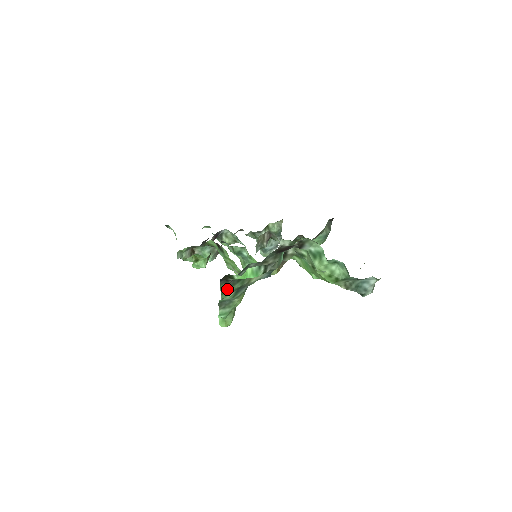
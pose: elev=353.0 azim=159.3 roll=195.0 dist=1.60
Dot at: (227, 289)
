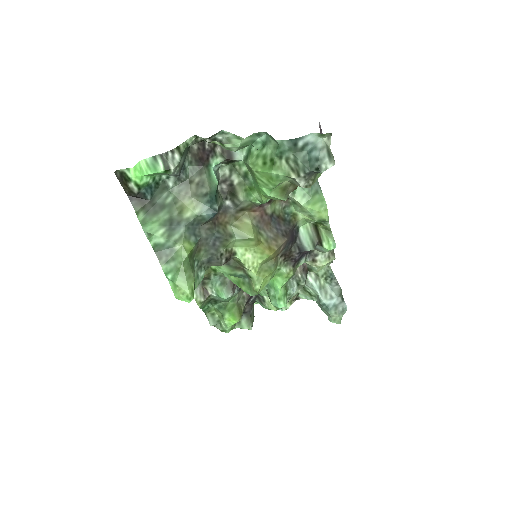
Dot at: (148, 218)
